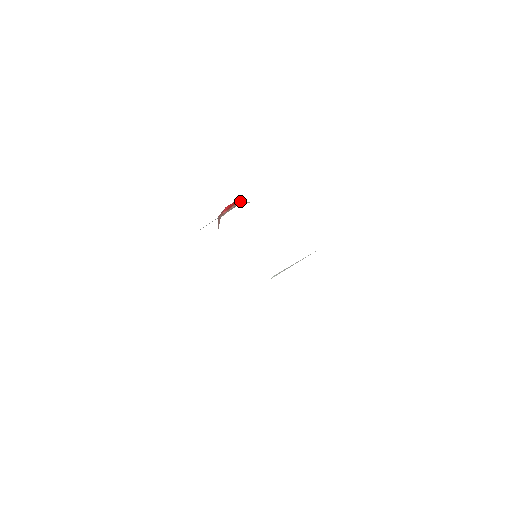
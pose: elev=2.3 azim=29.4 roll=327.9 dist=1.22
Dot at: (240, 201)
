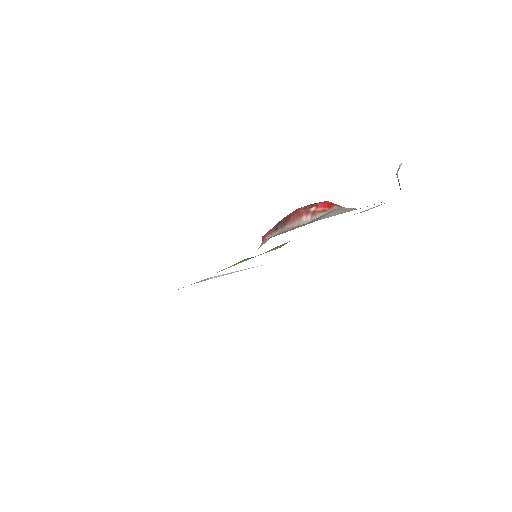
Dot at: occluded
